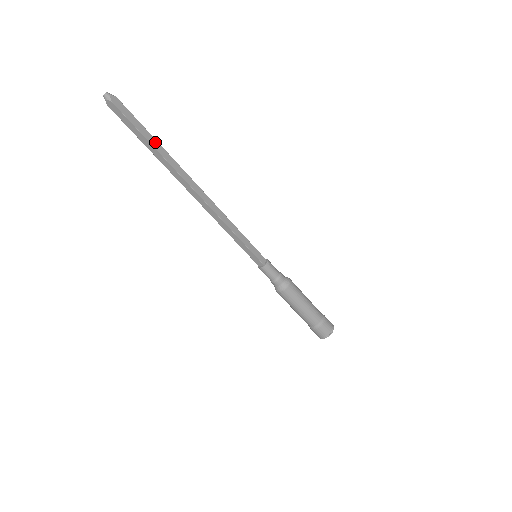
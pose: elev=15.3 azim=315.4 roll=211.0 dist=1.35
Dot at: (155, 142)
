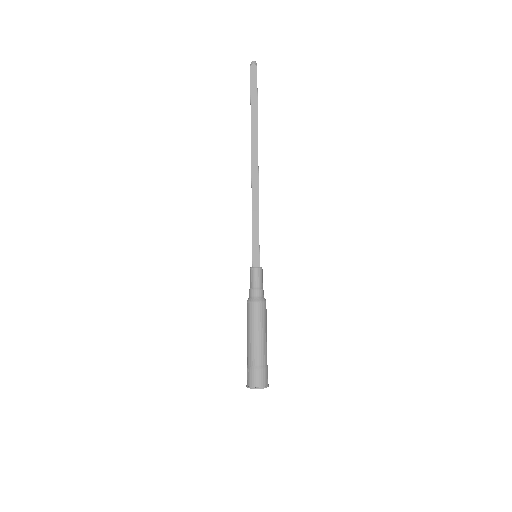
Dot at: occluded
